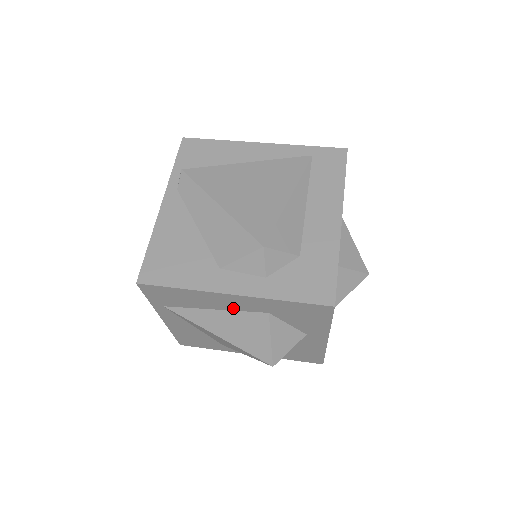
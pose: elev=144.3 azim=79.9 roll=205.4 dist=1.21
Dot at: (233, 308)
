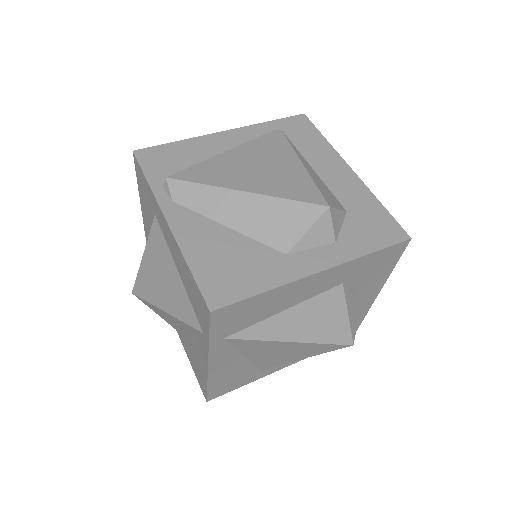
Dot at: (308, 296)
